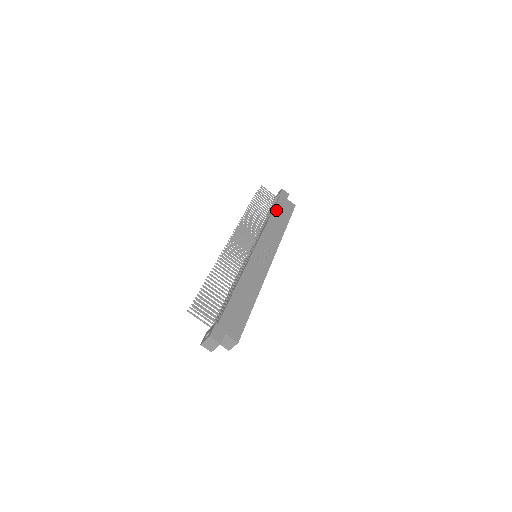
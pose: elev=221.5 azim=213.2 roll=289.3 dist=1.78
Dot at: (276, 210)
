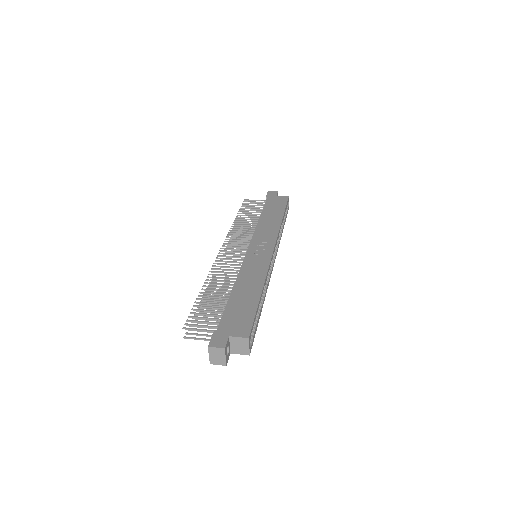
Dot at: (266, 209)
